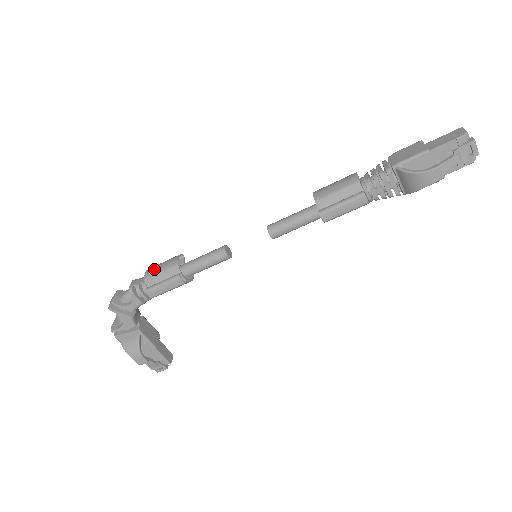
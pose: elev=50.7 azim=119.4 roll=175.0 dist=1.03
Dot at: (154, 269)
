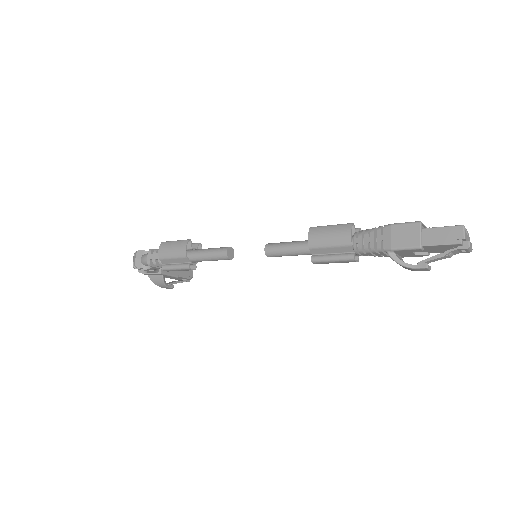
Dot at: (166, 252)
